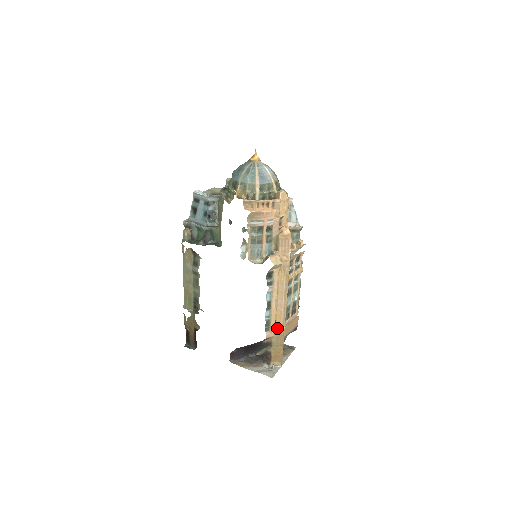
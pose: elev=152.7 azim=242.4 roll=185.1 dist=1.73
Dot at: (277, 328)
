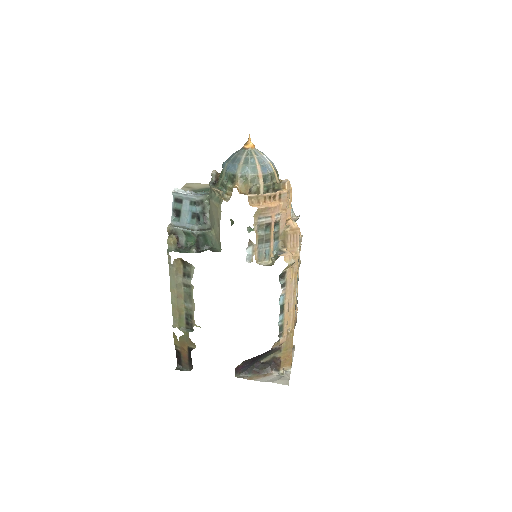
Dot at: (287, 331)
